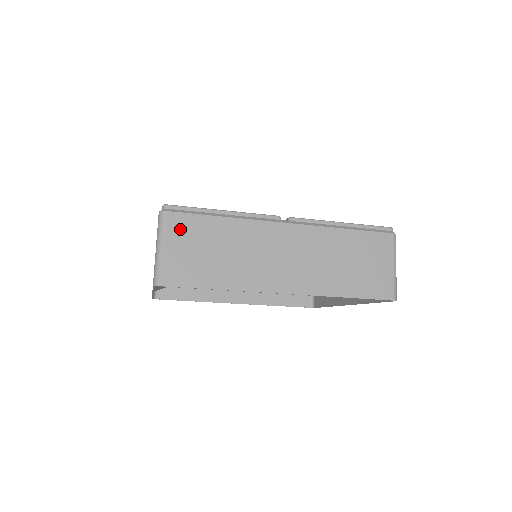
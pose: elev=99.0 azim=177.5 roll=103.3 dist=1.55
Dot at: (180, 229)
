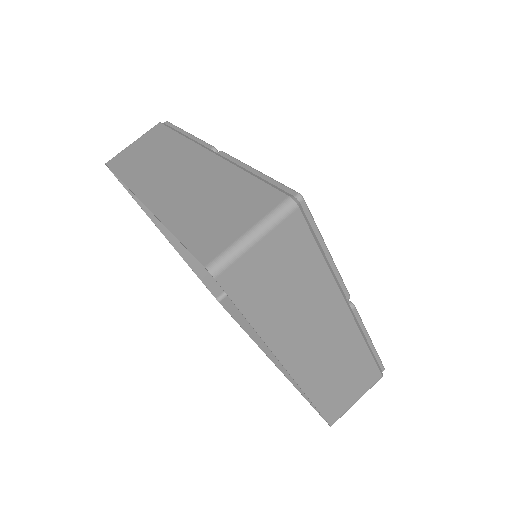
Dot at: (288, 237)
